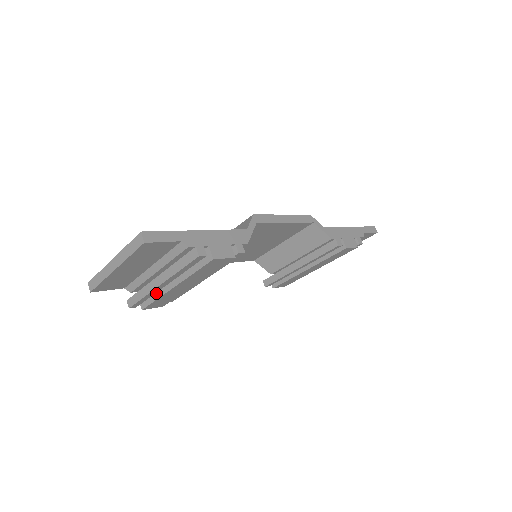
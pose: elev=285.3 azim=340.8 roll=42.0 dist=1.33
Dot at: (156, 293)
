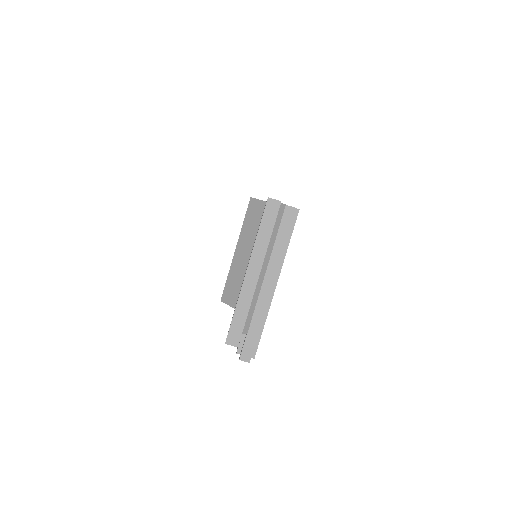
Dot at: occluded
